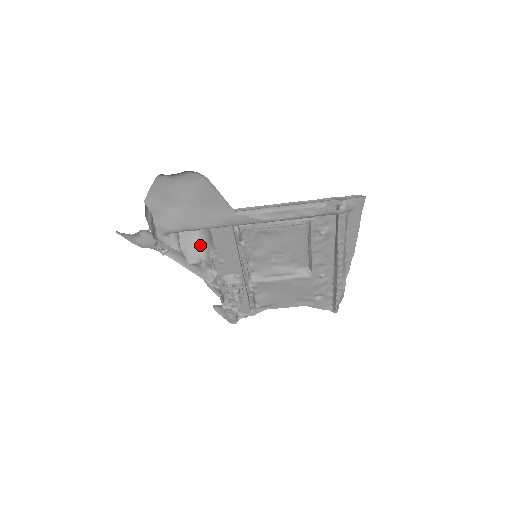
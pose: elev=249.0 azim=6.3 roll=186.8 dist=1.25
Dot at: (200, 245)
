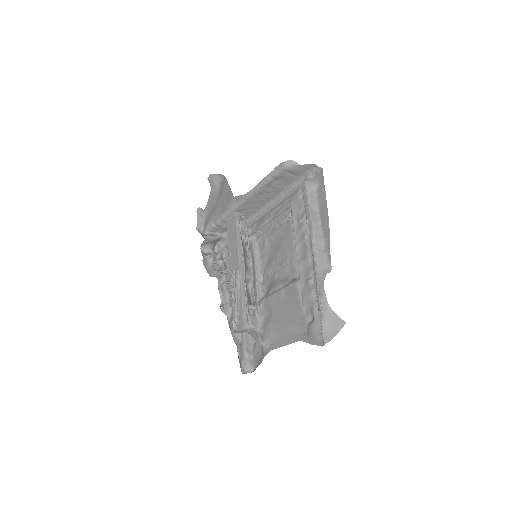
Dot at: occluded
